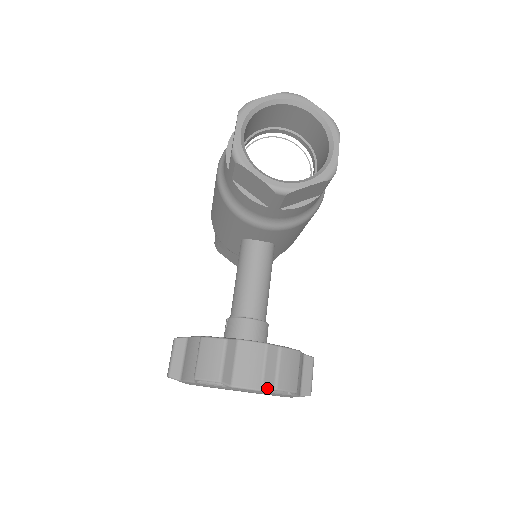
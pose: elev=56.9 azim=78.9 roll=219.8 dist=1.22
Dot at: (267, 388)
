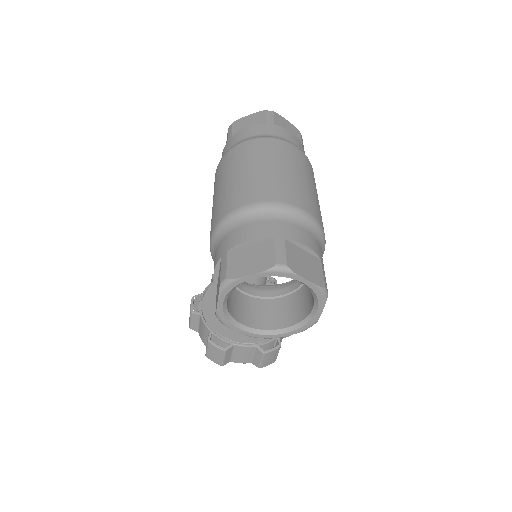
Dot at: occluded
